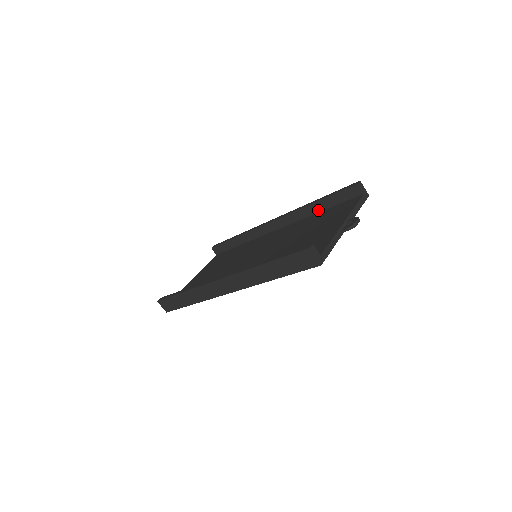
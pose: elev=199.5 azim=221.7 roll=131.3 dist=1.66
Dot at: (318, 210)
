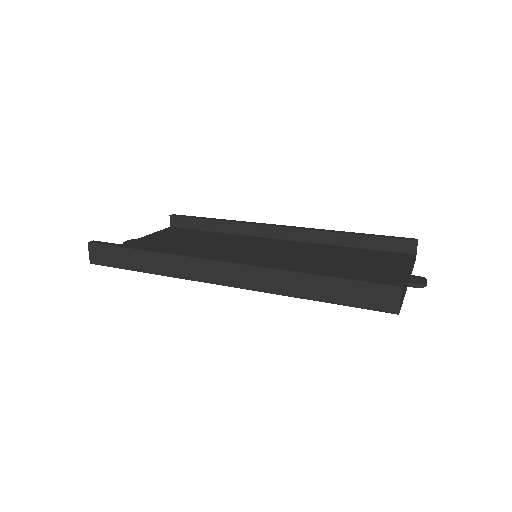
Dot at: (347, 244)
